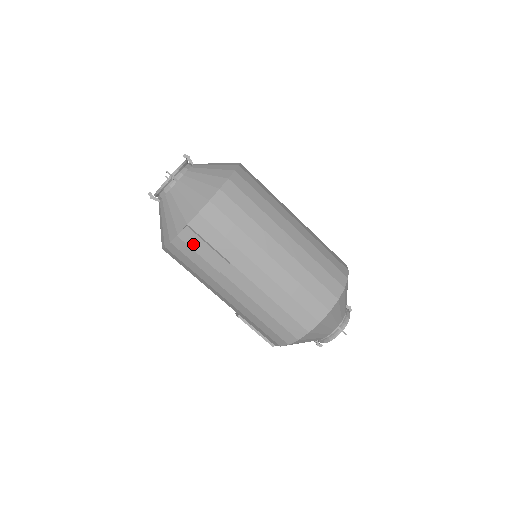
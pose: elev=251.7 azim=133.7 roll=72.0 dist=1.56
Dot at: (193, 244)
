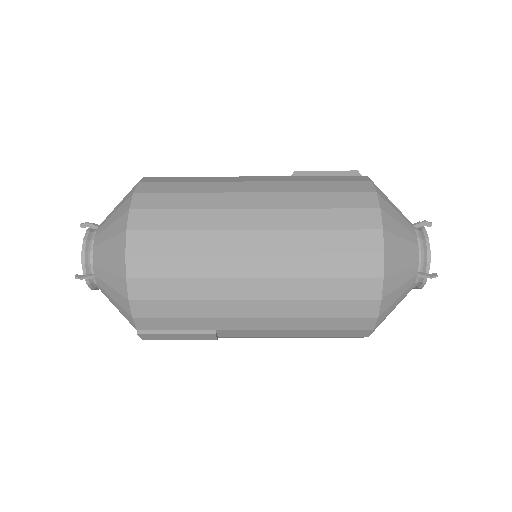
Dot at: (164, 338)
